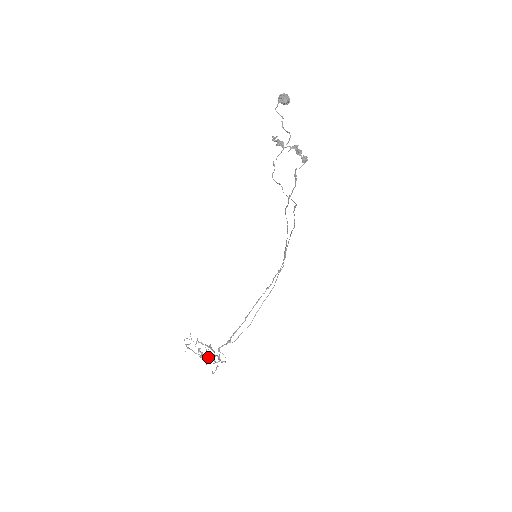
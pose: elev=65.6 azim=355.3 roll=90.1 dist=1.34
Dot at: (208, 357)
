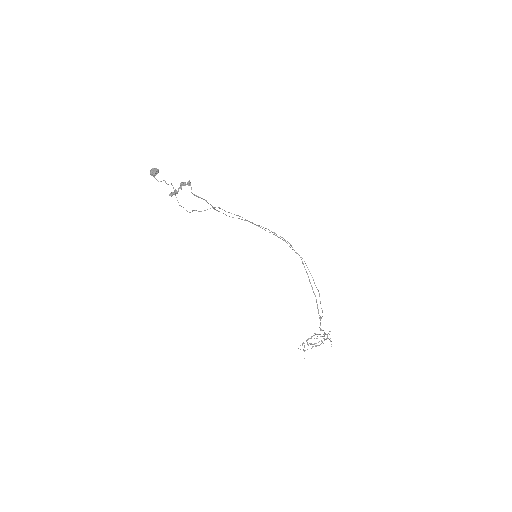
Dot at: (321, 341)
